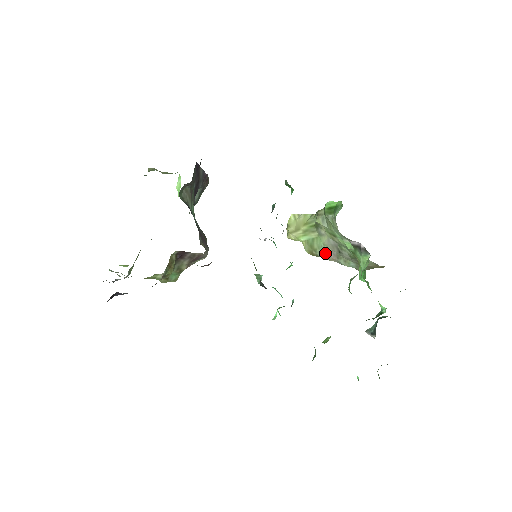
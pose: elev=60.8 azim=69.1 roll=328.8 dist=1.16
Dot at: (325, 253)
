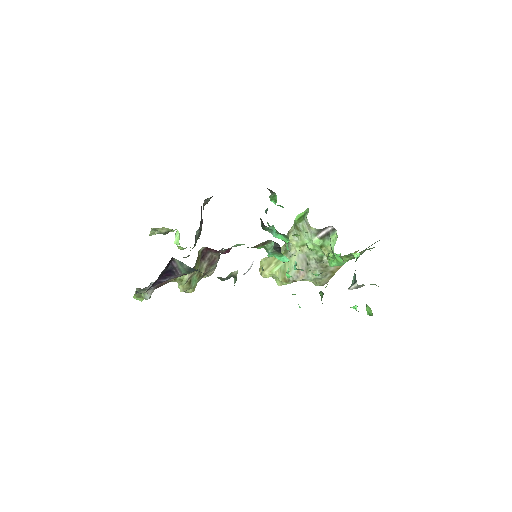
Dot at: (296, 273)
